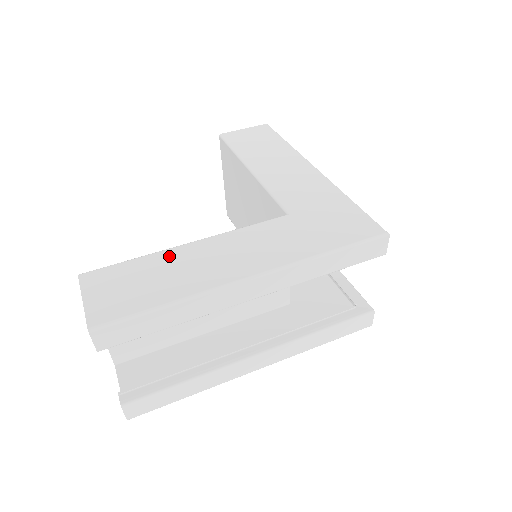
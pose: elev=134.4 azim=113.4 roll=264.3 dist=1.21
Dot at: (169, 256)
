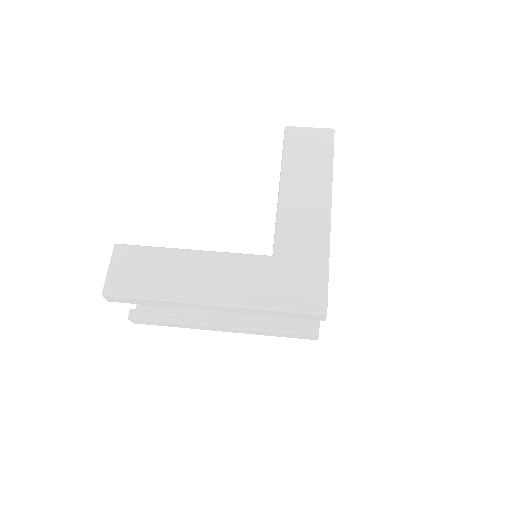
Dot at: (173, 257)
